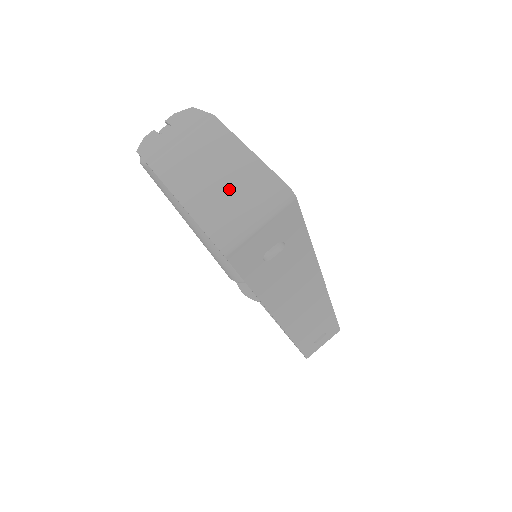
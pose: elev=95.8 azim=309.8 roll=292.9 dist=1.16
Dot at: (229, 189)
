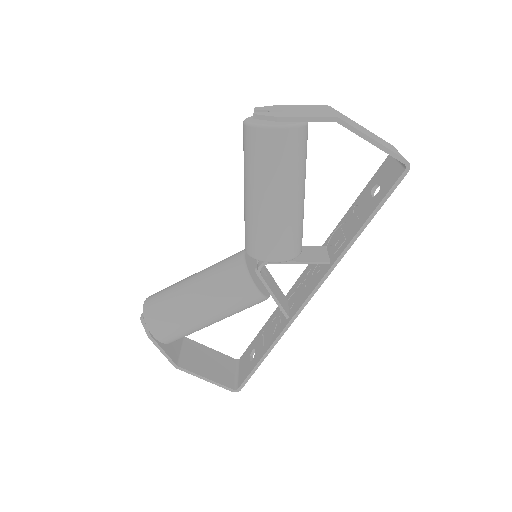
Dot at: (380, 140)
